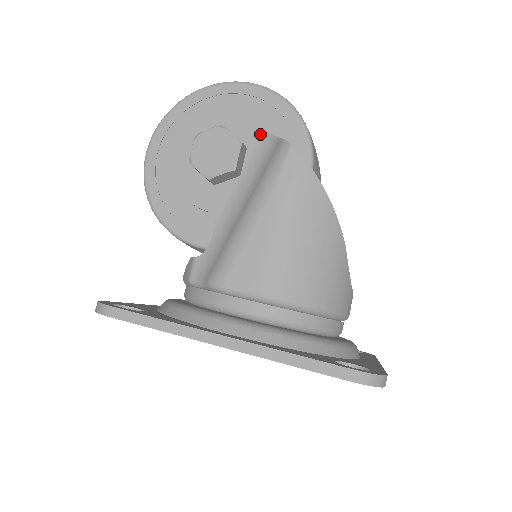
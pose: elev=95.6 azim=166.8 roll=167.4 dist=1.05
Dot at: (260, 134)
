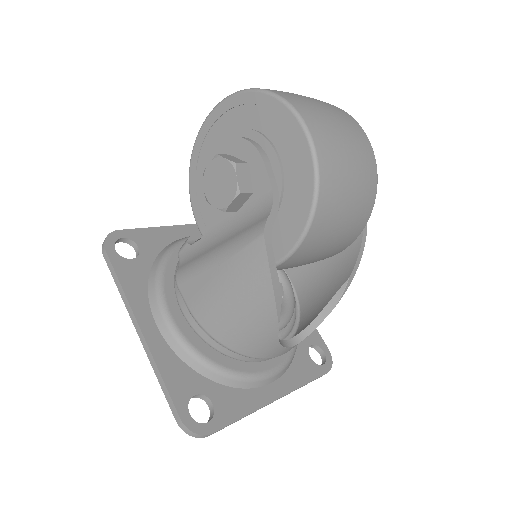
Dot at: (268, 190)
